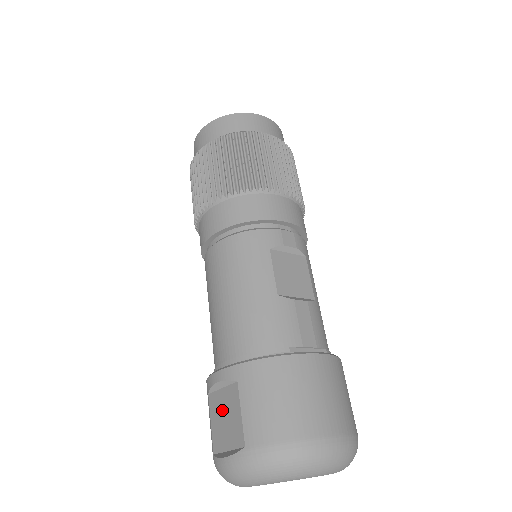
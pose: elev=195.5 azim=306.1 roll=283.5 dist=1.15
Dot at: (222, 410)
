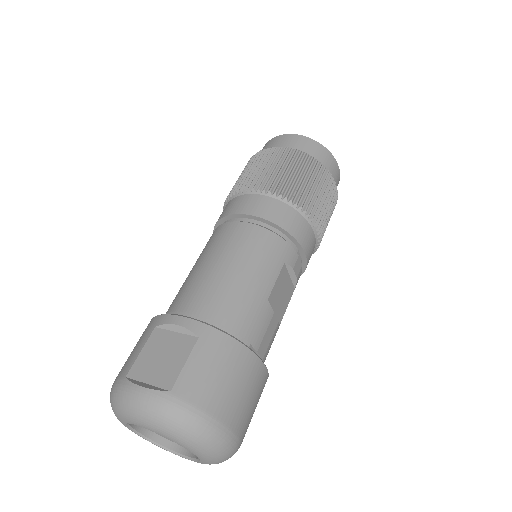
Dot at: (164, 348)
